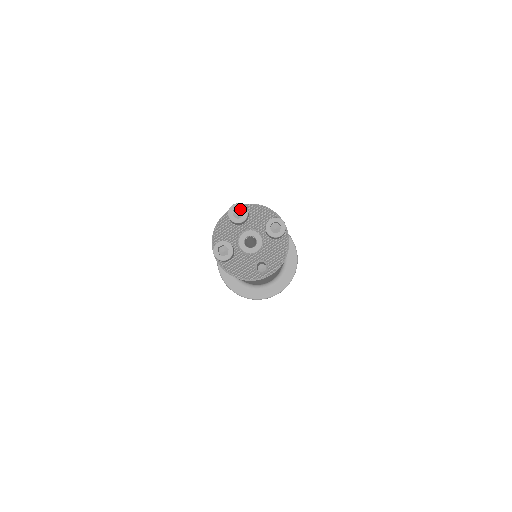
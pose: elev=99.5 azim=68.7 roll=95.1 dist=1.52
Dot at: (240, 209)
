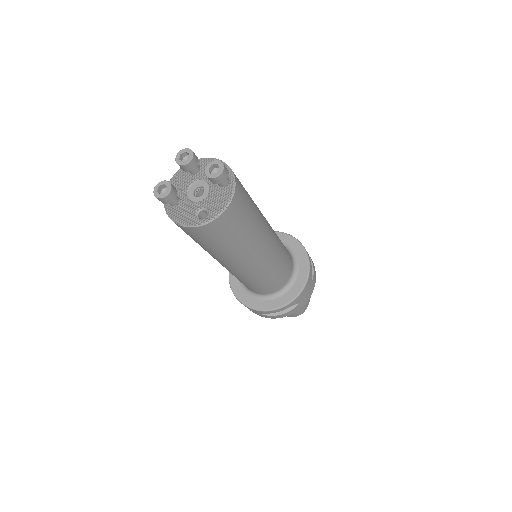
Dot at: (189, 155)
